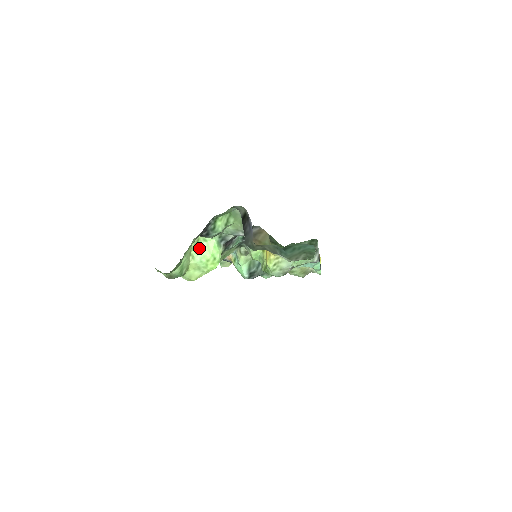
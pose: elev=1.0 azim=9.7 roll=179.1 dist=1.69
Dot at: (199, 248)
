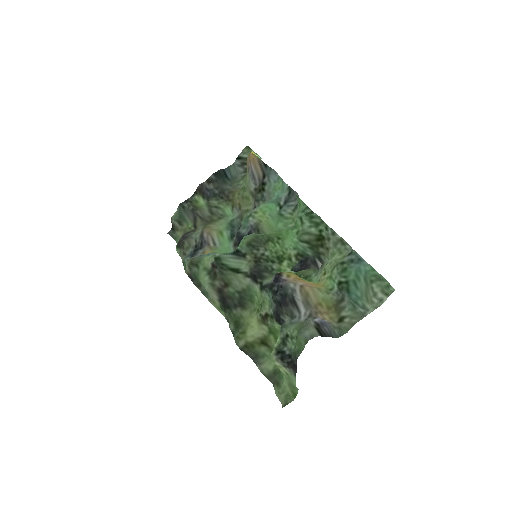
Dot at: occluded
